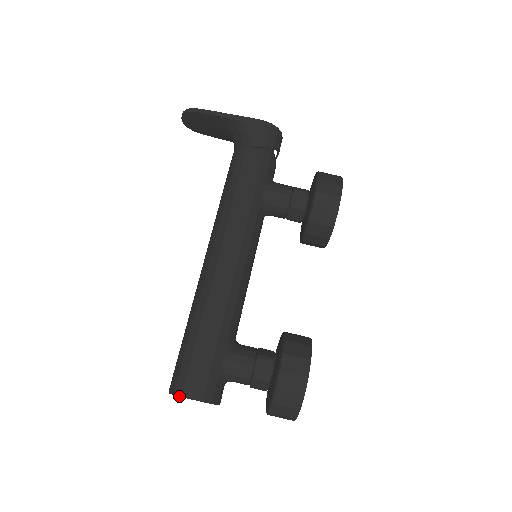
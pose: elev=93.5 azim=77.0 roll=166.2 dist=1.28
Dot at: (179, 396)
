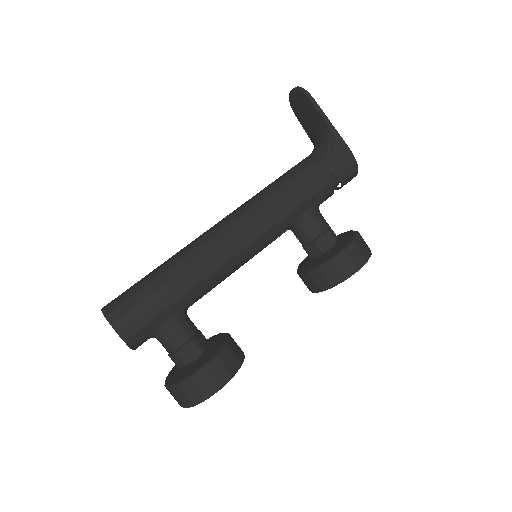
Dot at: (109, 322)
